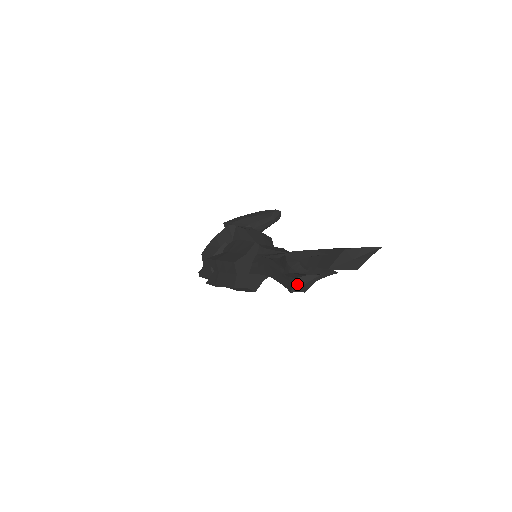
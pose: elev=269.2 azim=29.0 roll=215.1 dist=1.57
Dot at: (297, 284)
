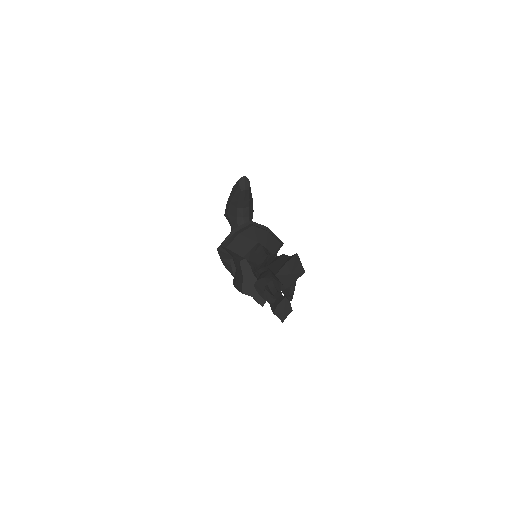
Dot at: (279, 315)
